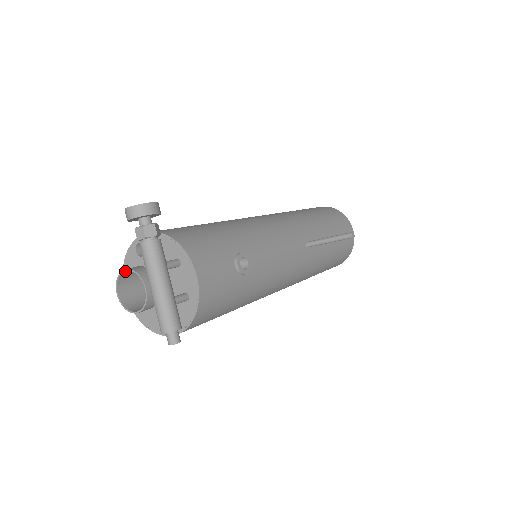
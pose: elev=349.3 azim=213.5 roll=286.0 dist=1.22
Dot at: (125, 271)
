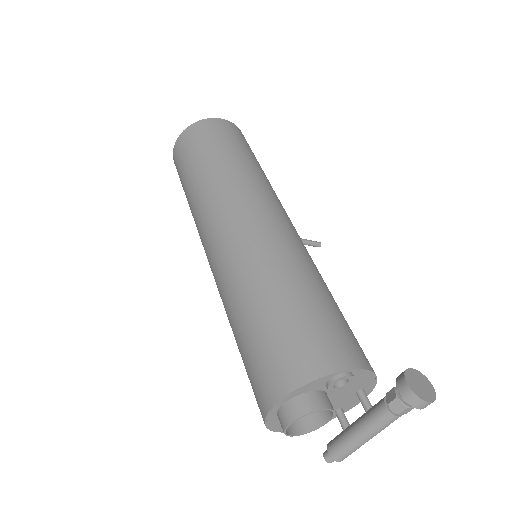
Dot at: (318, 407)
